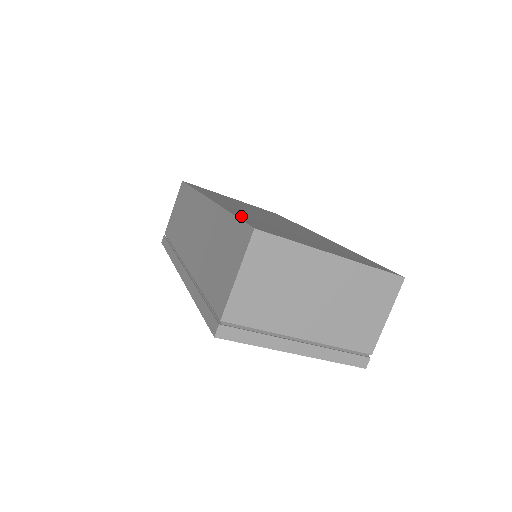
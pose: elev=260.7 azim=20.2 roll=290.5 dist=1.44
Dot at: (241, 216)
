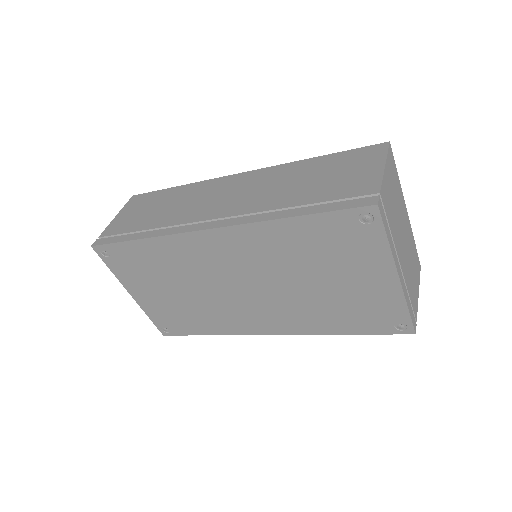
Dot at: occluded
